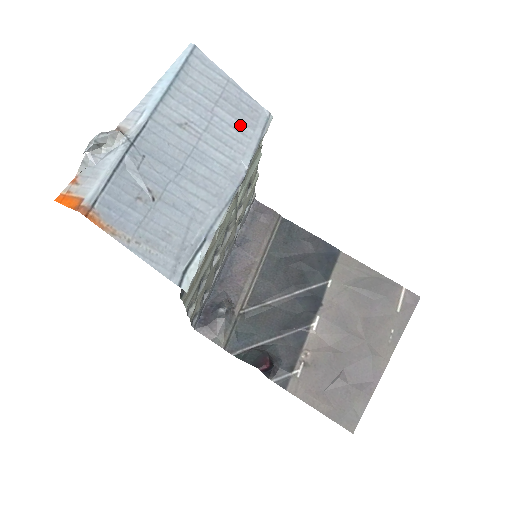
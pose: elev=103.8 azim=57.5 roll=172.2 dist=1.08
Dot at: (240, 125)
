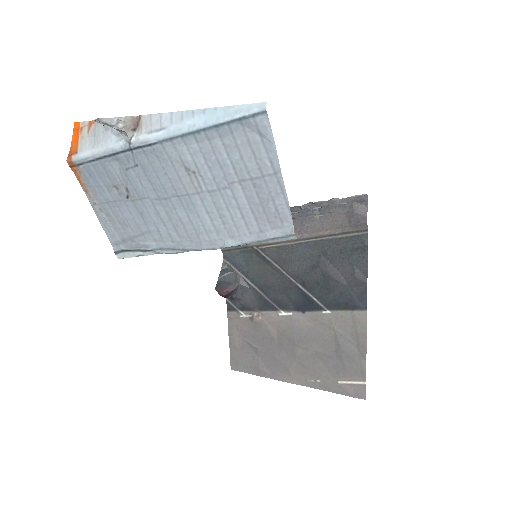
Dot at: (251, 216)
